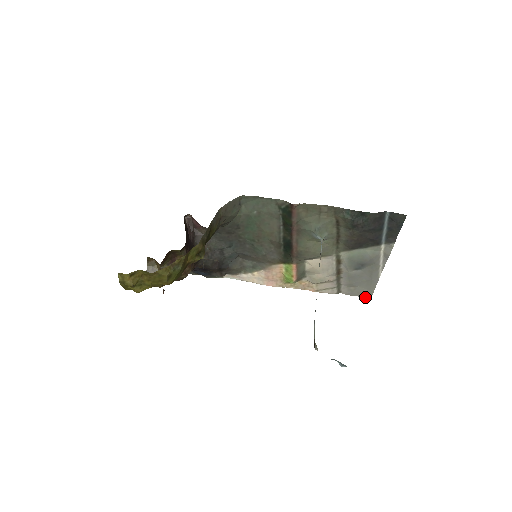
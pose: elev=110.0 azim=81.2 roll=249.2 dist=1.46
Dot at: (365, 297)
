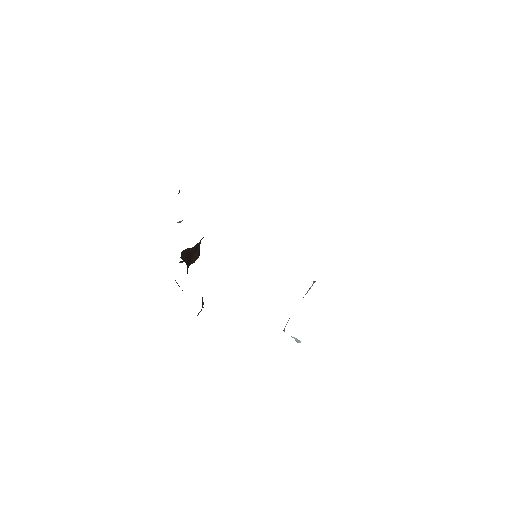
Dot at: occluded
